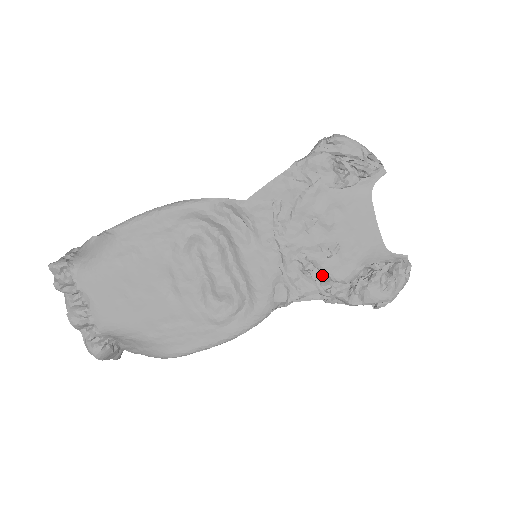
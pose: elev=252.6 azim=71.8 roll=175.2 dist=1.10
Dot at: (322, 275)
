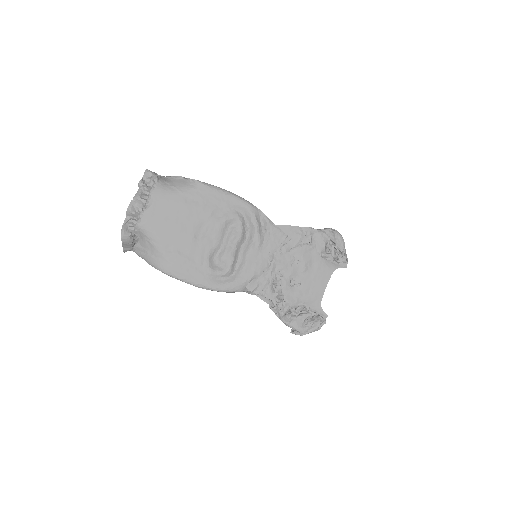
Dot at: (281, 292)
